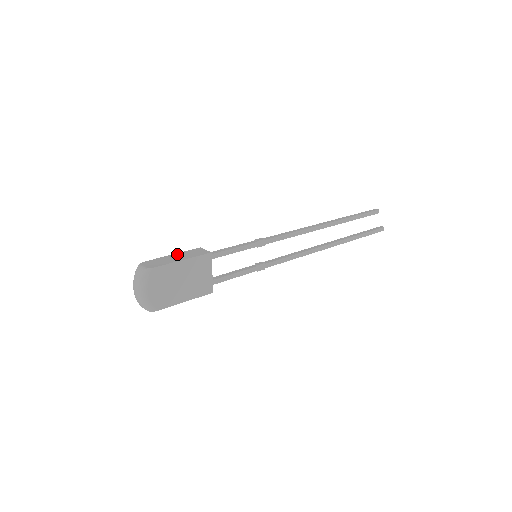
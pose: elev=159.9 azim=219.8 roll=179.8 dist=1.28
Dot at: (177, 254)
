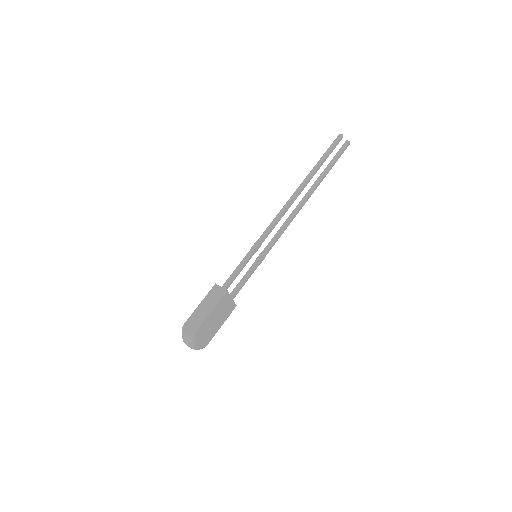
Dot at: (203, 303)
